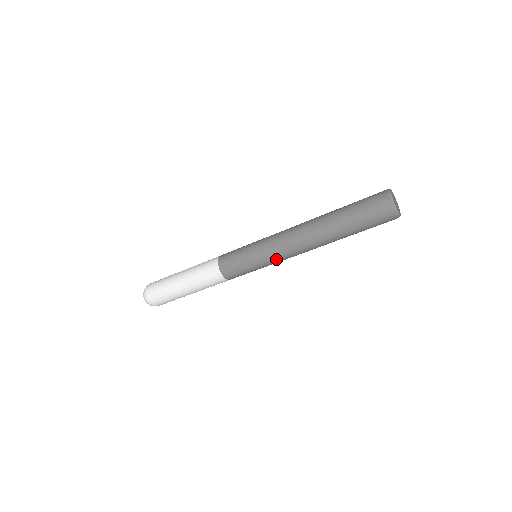
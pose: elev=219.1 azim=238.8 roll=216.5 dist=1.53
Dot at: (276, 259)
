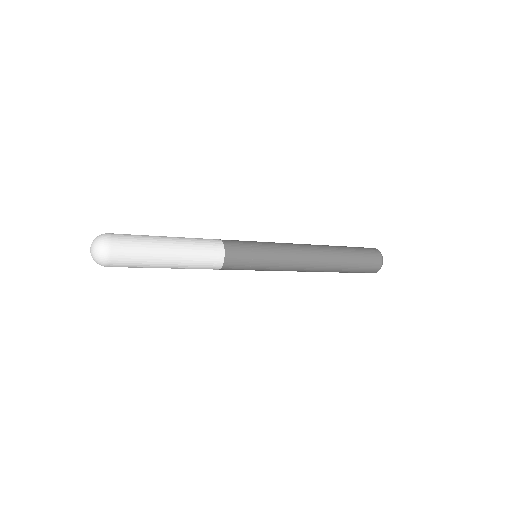
Dot at: occluded
